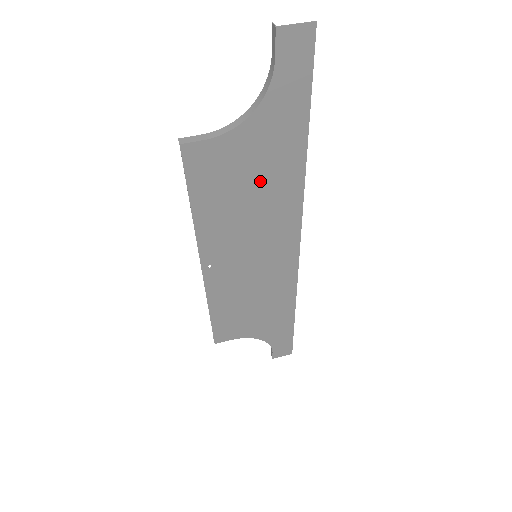
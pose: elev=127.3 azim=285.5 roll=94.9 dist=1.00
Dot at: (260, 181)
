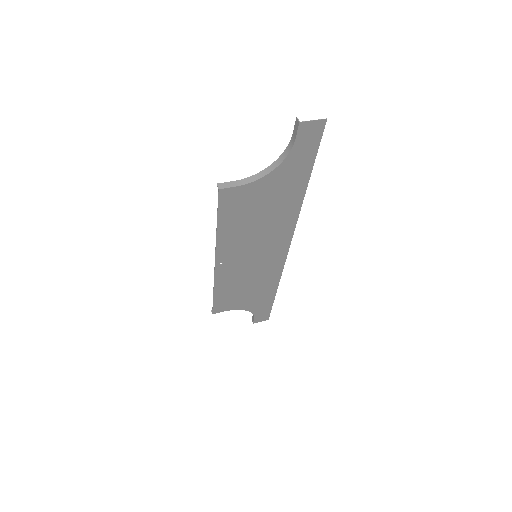
Dot at: (269, 210)
